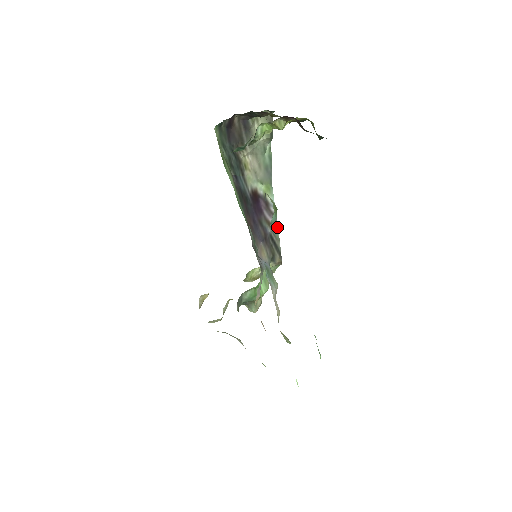
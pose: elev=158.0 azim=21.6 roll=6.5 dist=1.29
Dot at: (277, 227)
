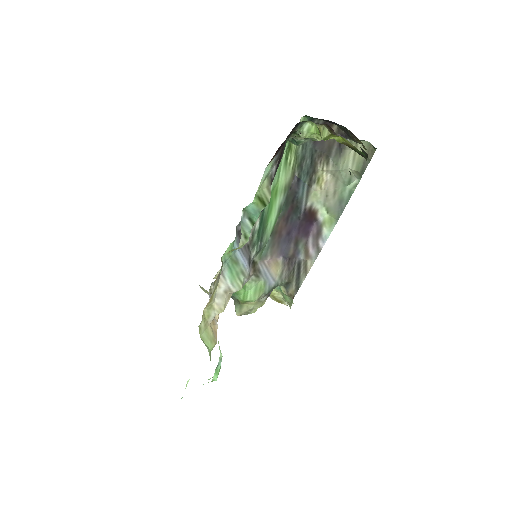
Dot at: (313, 262)
